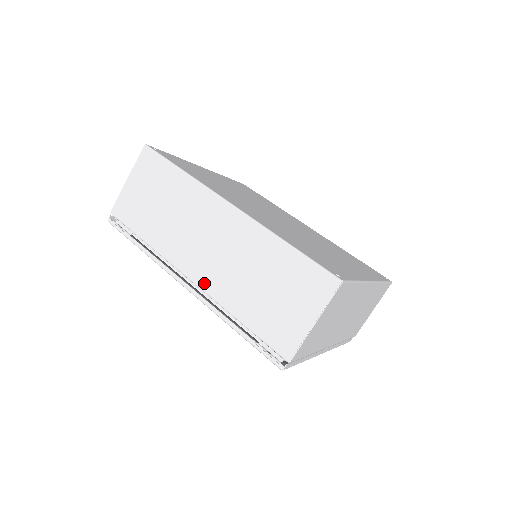
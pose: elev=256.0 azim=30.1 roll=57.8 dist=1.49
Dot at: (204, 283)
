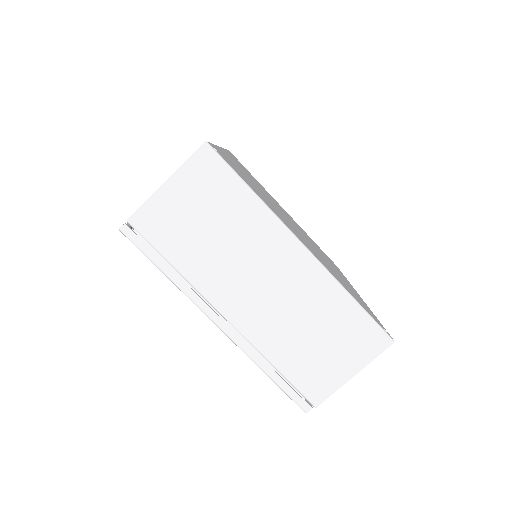
Dot at: occluded
